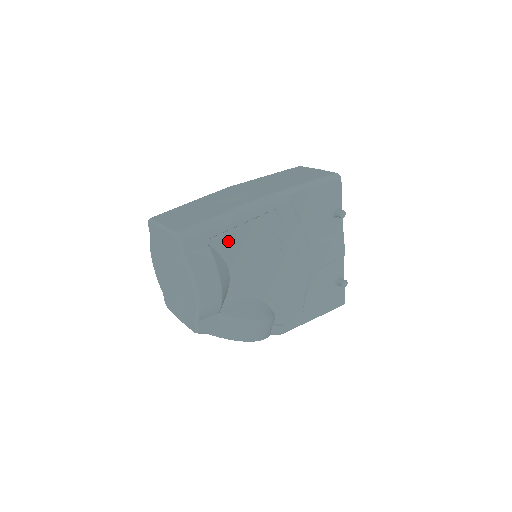
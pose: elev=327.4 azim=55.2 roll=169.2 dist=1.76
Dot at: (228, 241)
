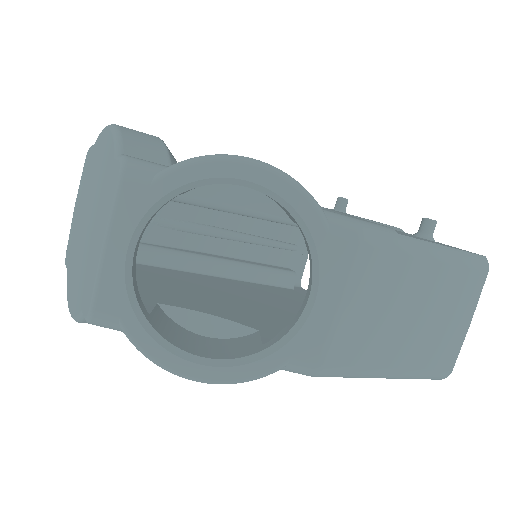
Dot at: occluded
